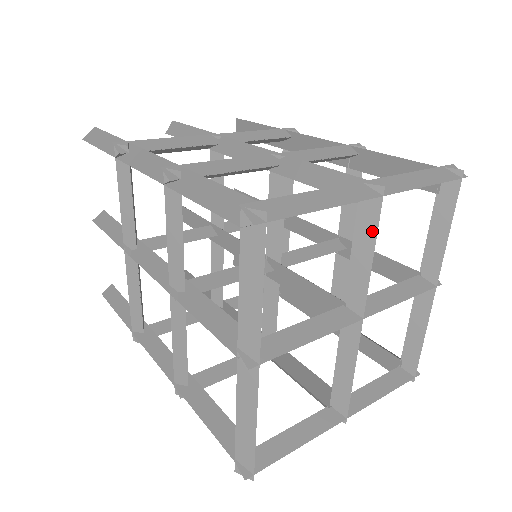
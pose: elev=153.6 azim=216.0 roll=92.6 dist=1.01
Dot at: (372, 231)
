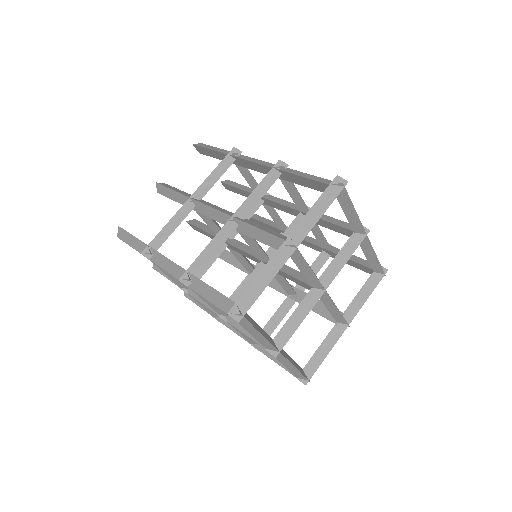
Dot at: (302, 260)
